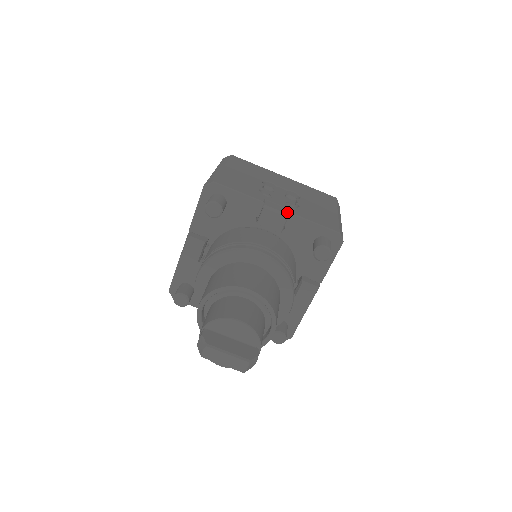
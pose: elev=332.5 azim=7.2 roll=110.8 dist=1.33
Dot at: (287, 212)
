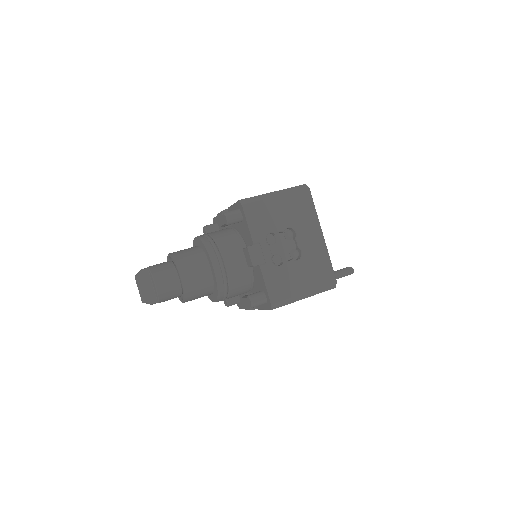
Dot at: (259, 263)
